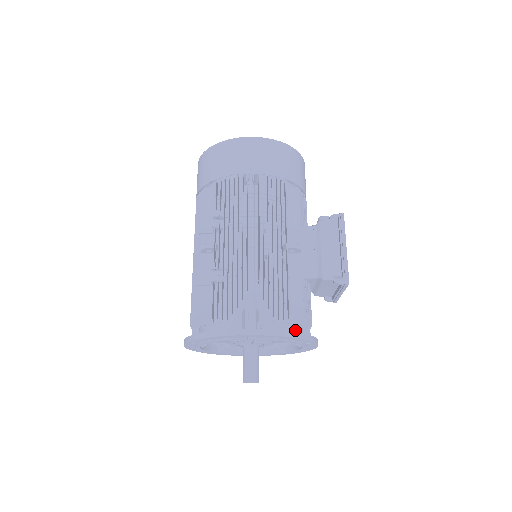
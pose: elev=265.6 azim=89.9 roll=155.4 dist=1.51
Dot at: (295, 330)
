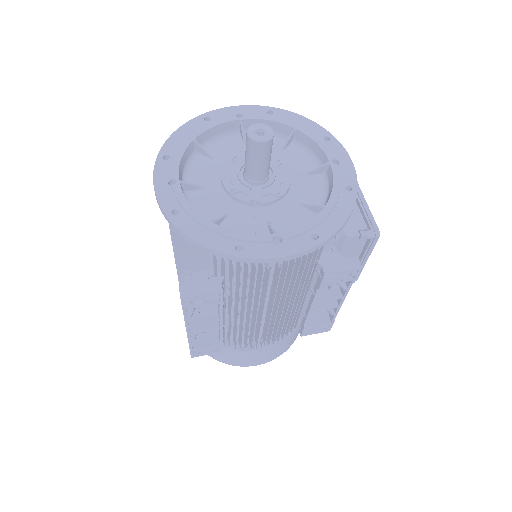
Dot at: (302, 145)
